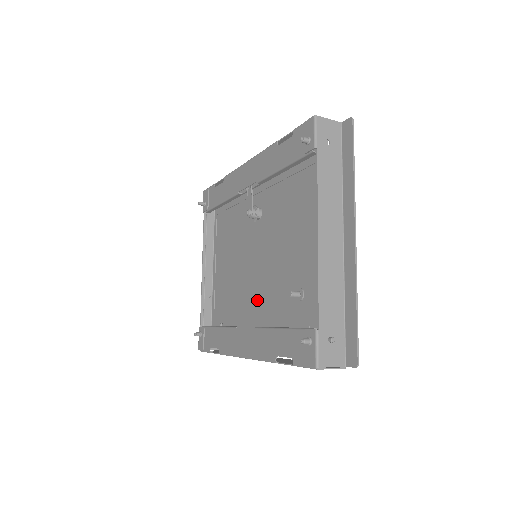
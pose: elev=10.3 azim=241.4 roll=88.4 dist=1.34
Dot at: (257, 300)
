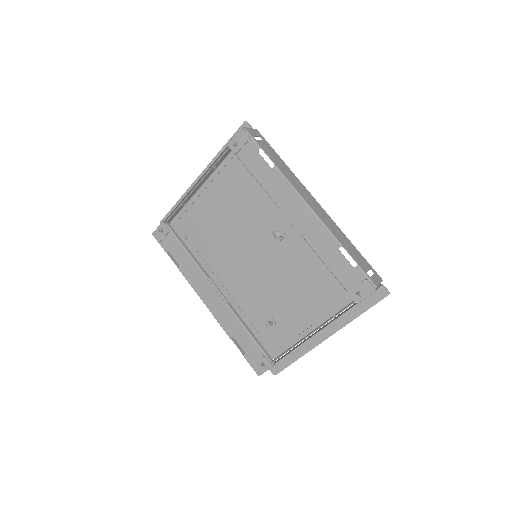
Dot at: (234, 275)
